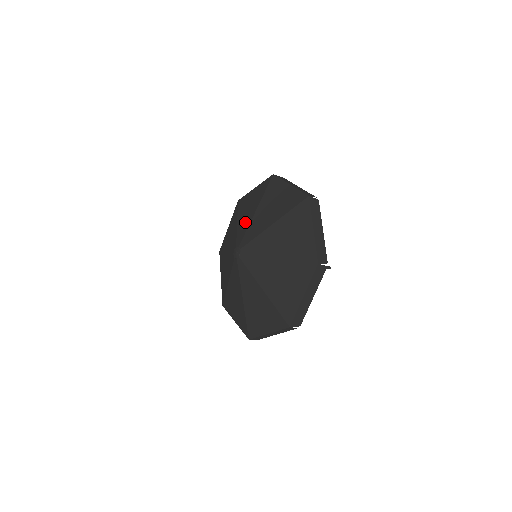
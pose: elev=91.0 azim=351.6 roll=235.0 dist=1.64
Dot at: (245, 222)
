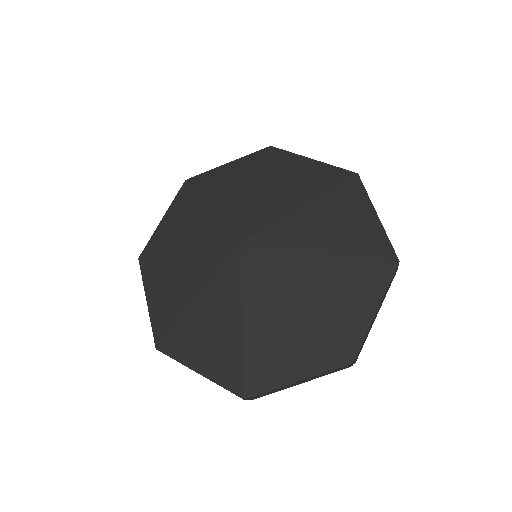
Dot at: (280, 202)
